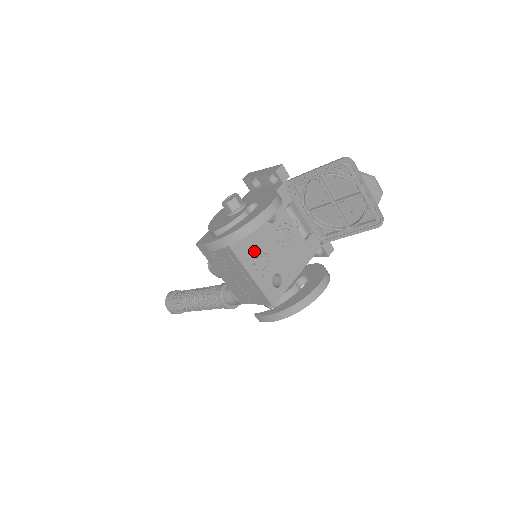
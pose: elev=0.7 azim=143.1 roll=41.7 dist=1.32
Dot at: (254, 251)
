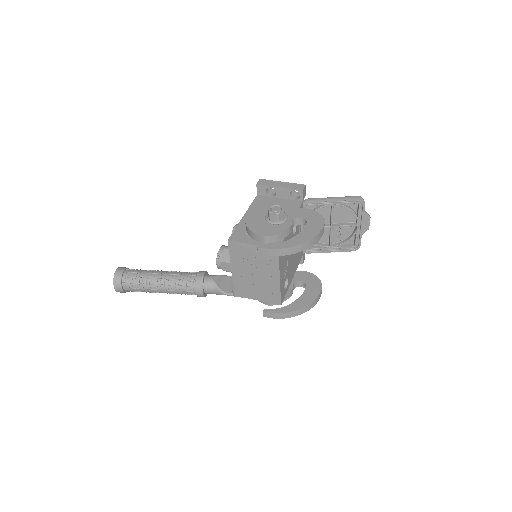
Dot at: (285, 258)
